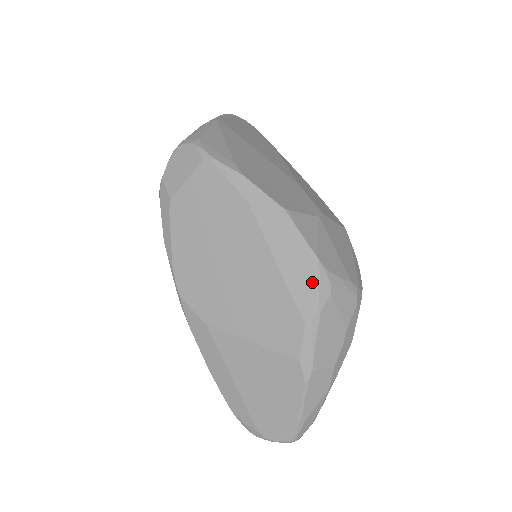
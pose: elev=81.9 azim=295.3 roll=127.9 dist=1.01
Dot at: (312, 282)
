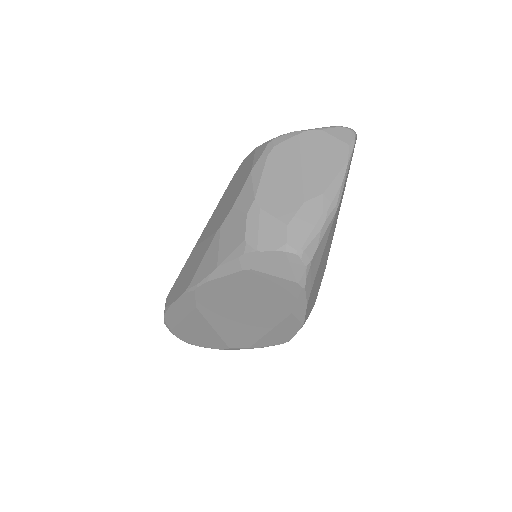
Dot at: (274, 344)
